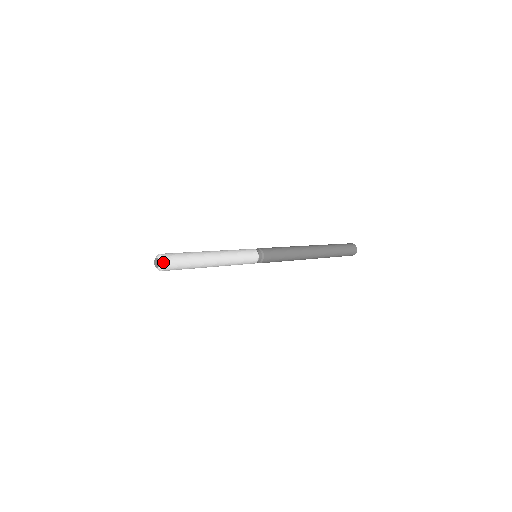
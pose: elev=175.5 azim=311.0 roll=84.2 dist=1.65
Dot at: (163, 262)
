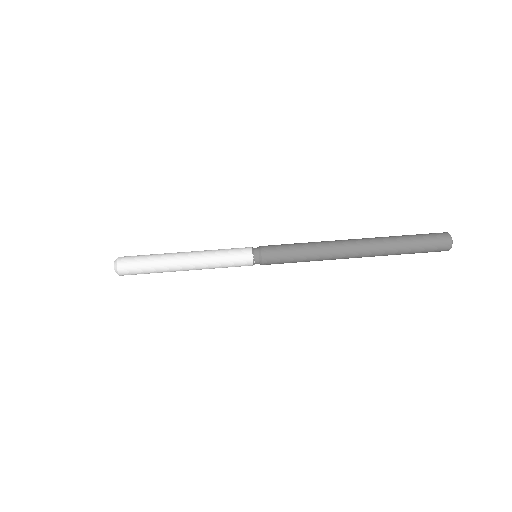
Dot at: occluded
